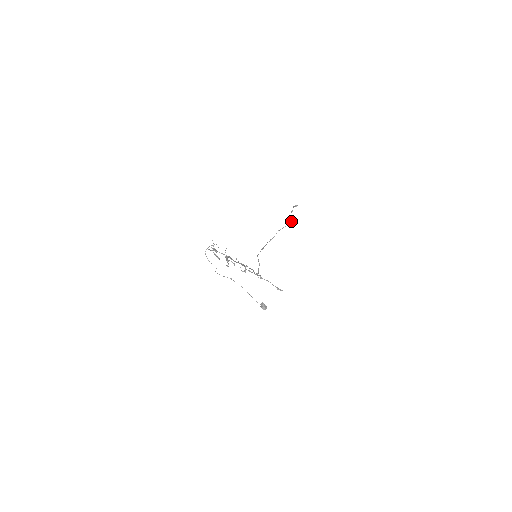
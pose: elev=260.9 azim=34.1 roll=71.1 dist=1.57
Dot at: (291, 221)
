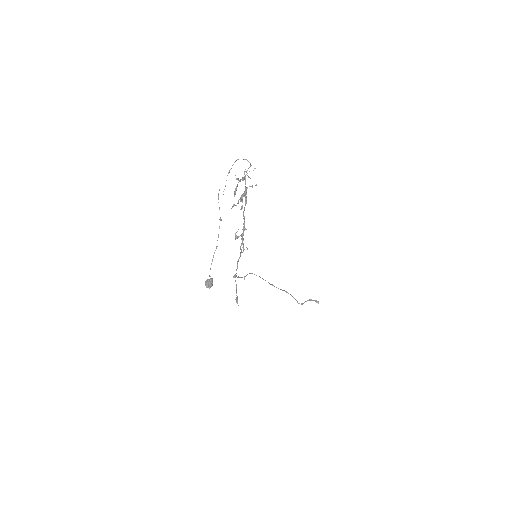
Dot at: occluded
